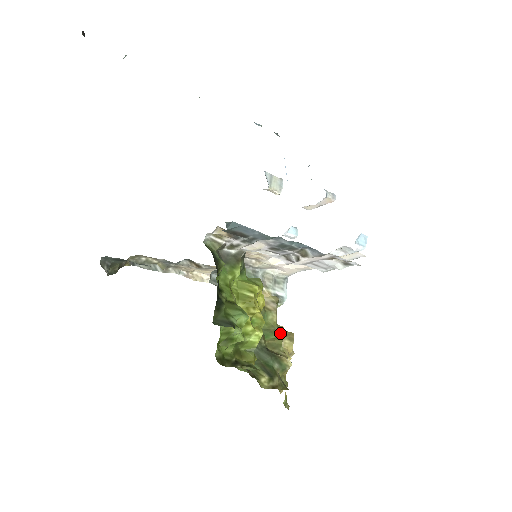
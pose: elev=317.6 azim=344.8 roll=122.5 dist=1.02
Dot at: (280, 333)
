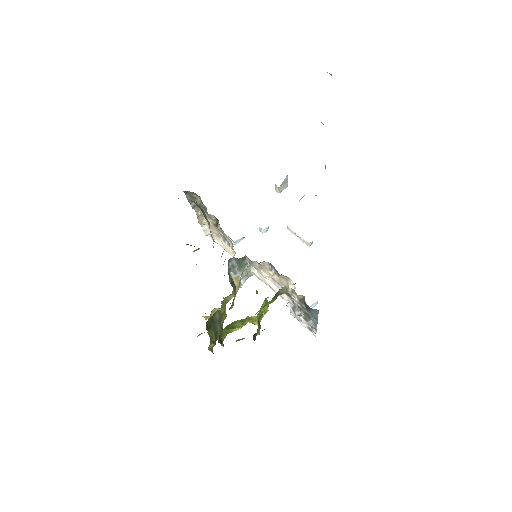
Dot at: occluded
